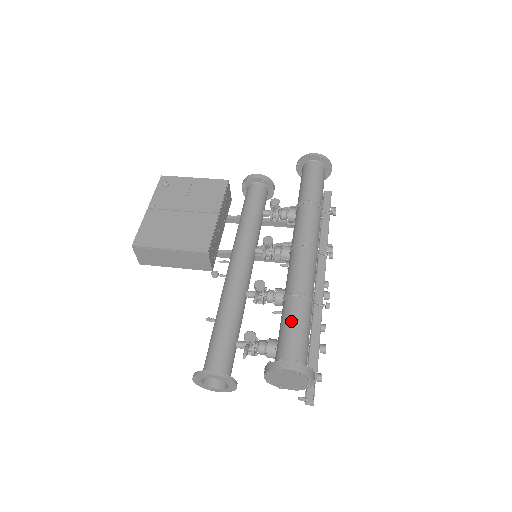
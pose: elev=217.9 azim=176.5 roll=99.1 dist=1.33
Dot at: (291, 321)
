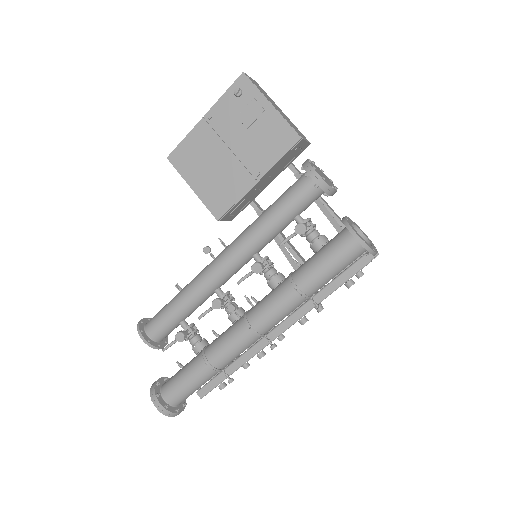
Dot at: (188, 375)
